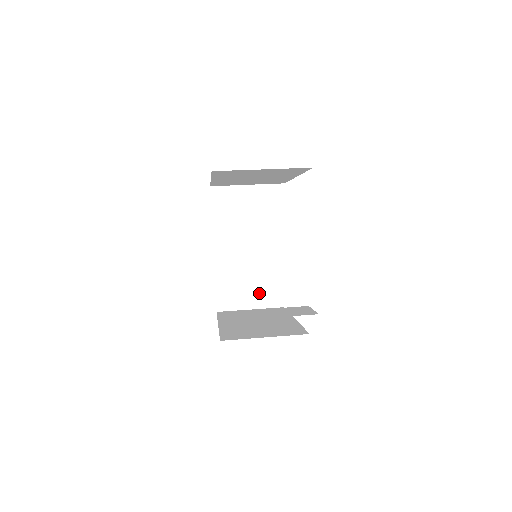
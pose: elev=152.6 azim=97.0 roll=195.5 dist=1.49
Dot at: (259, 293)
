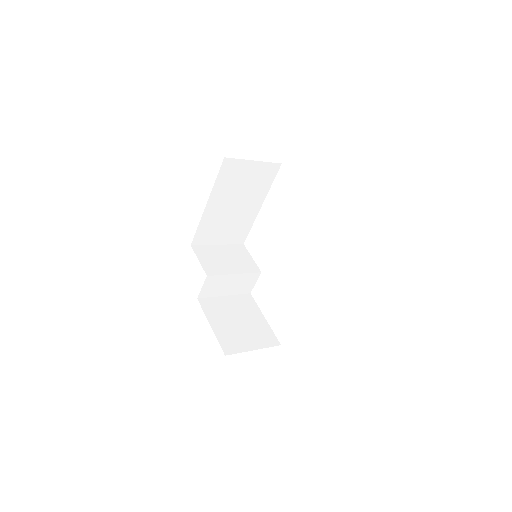
Dot at: (255, 336)
